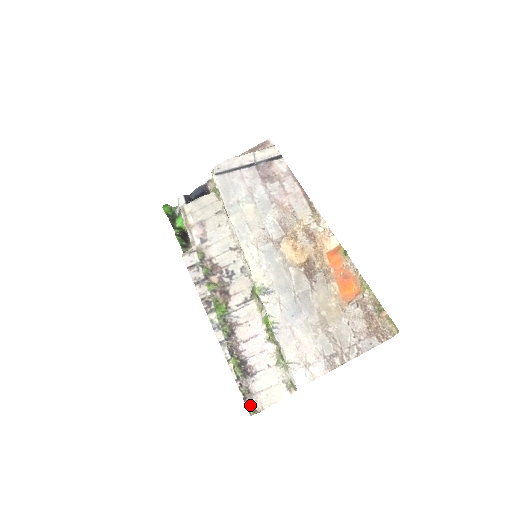
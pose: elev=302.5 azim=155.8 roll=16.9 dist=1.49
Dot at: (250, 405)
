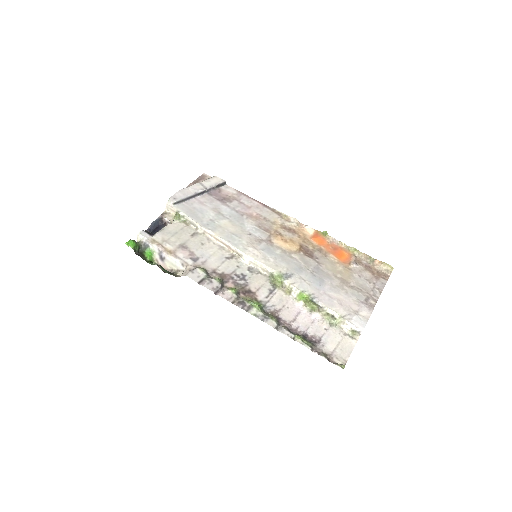
Dot at: (335, 363)
